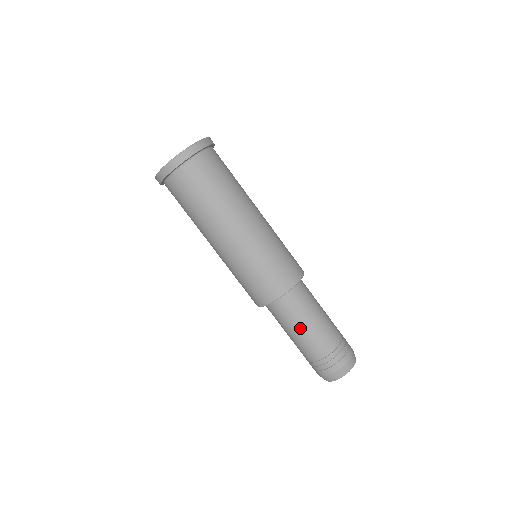
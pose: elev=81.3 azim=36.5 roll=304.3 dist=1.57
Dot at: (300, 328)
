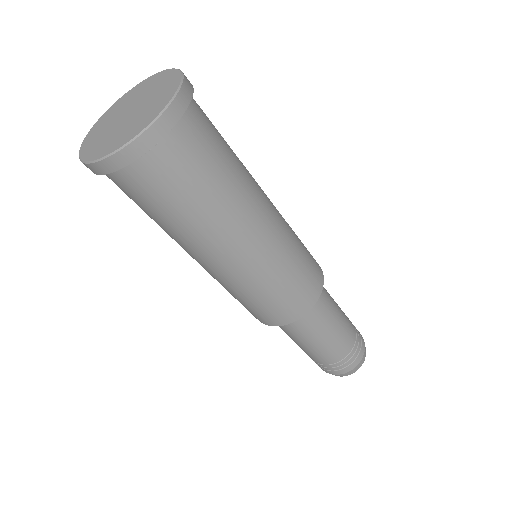
Dot at: (297, 342)
